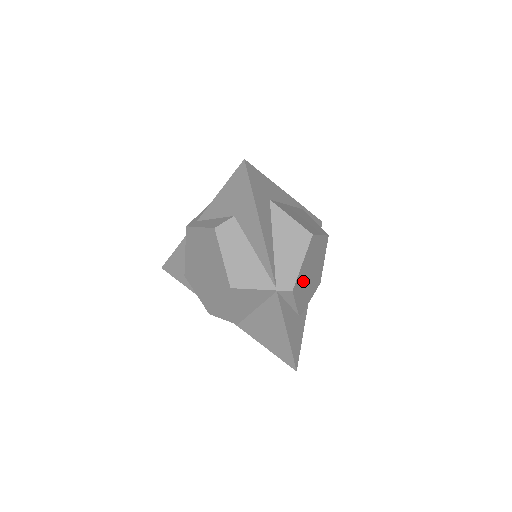
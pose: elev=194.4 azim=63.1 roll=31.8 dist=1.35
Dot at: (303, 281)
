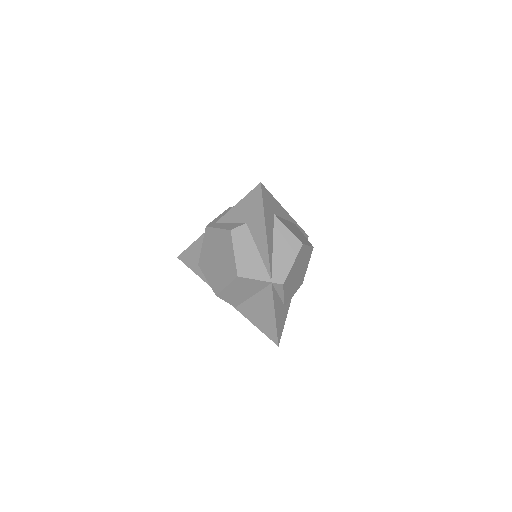
Dot at: (291, 278)
